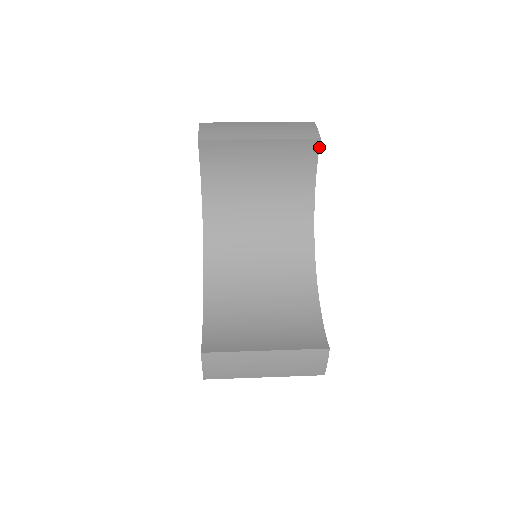
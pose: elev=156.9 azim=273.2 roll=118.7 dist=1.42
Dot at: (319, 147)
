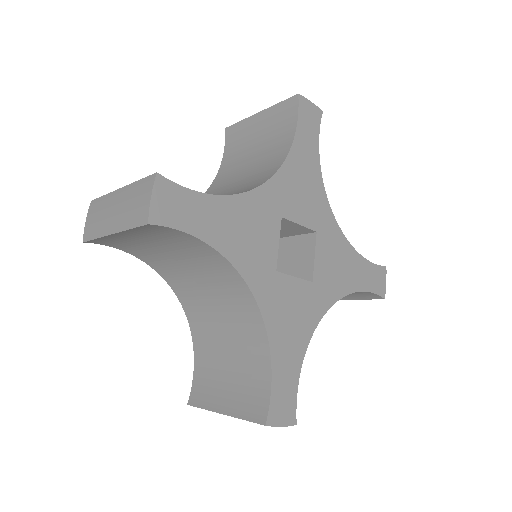
Dot at: (298, 103)
